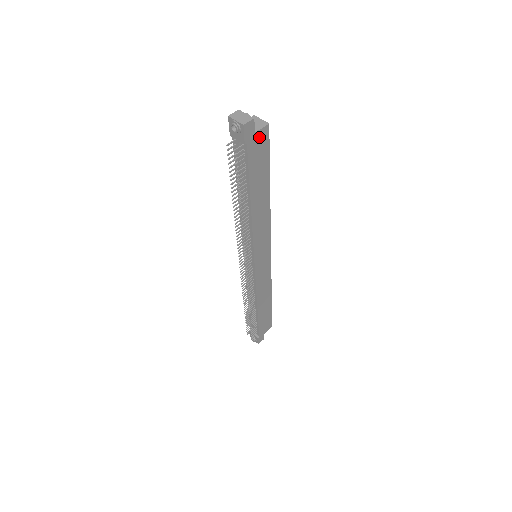
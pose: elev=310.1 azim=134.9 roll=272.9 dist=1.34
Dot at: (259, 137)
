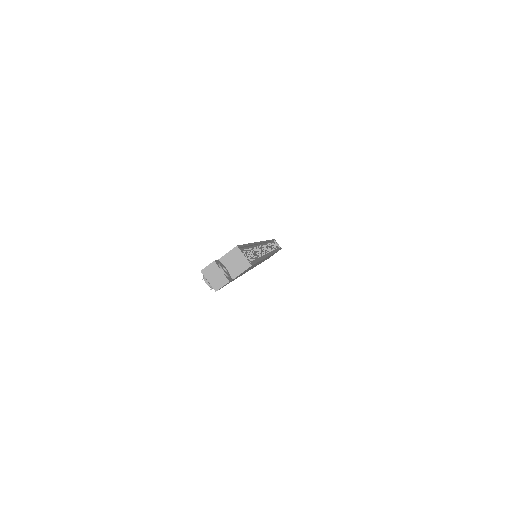
Dot at: (240, 274)
